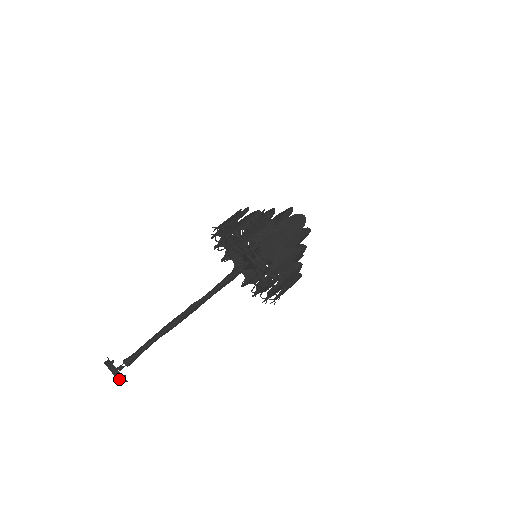
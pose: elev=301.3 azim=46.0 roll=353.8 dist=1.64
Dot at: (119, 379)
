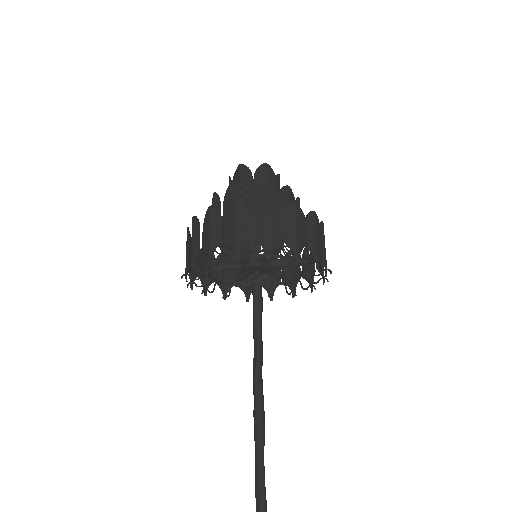
Dot at: out of frame
